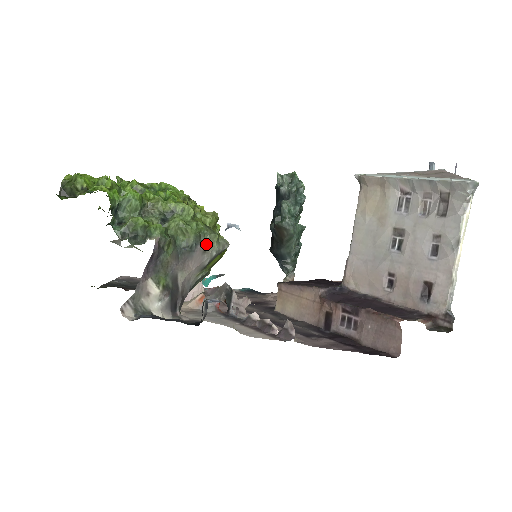
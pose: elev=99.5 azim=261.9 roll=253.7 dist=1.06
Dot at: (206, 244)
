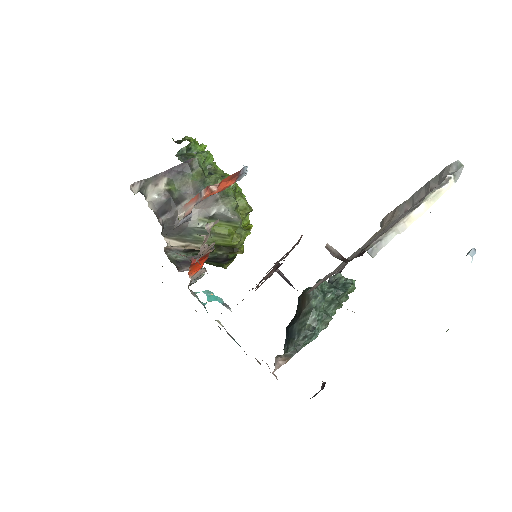
Dot at: (223, 198)
